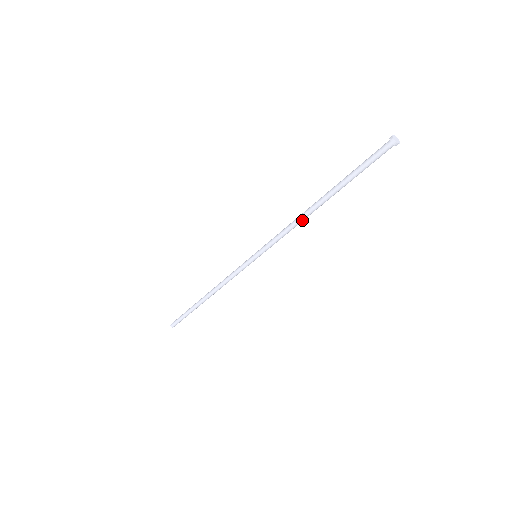
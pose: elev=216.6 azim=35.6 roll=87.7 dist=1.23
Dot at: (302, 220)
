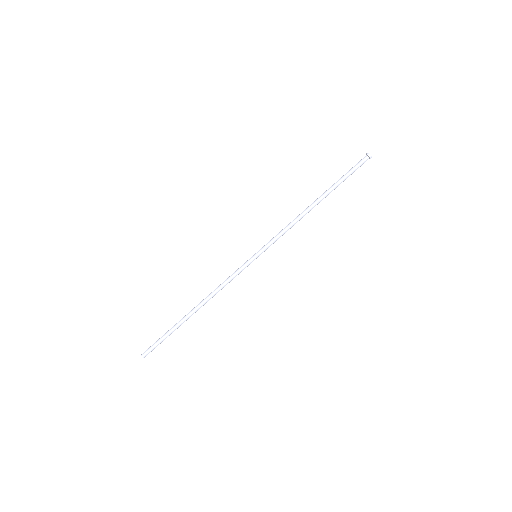
Dot at: (301, 217)
